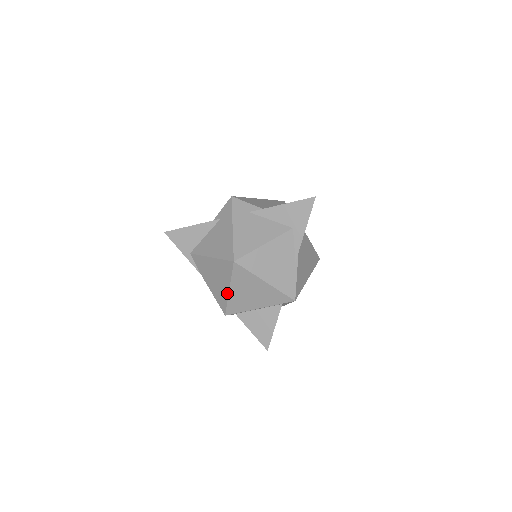
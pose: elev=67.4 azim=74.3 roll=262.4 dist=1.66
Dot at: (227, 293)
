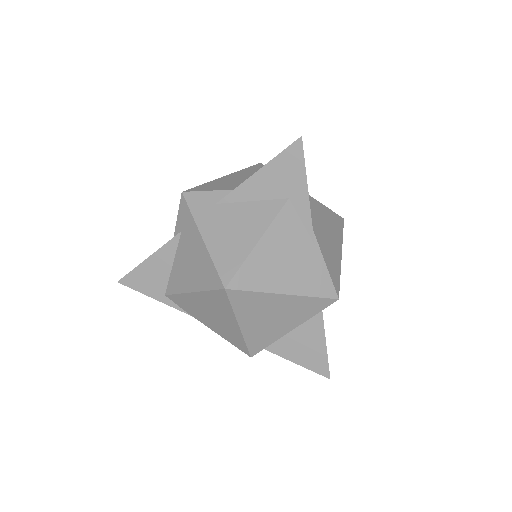
Dot at: (238, 331)
